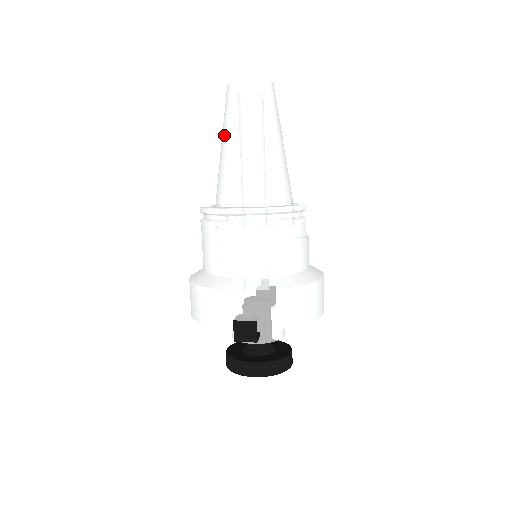
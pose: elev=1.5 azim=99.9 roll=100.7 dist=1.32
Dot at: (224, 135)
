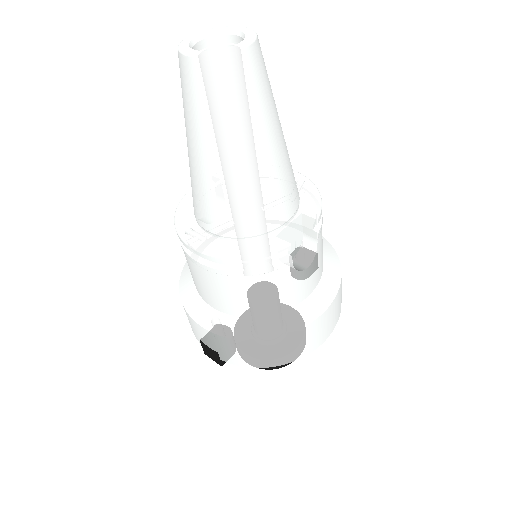
Dot at: occluded
